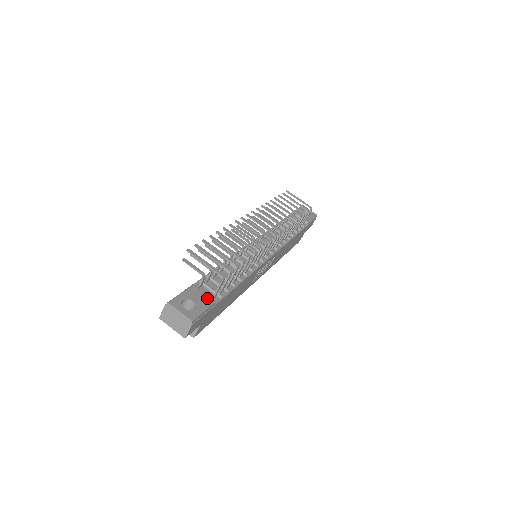
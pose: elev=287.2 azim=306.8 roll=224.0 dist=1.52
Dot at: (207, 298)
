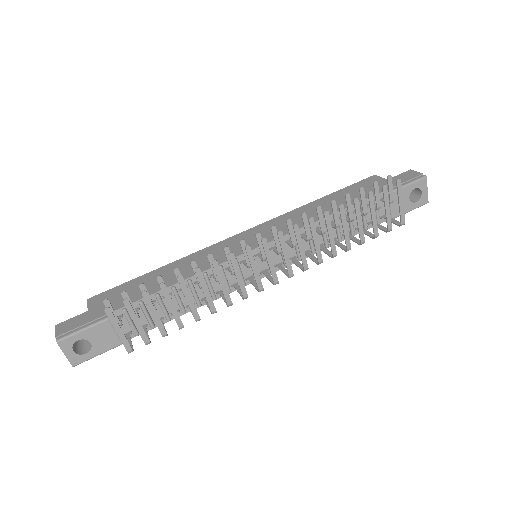
Dot at: (113, 340)
